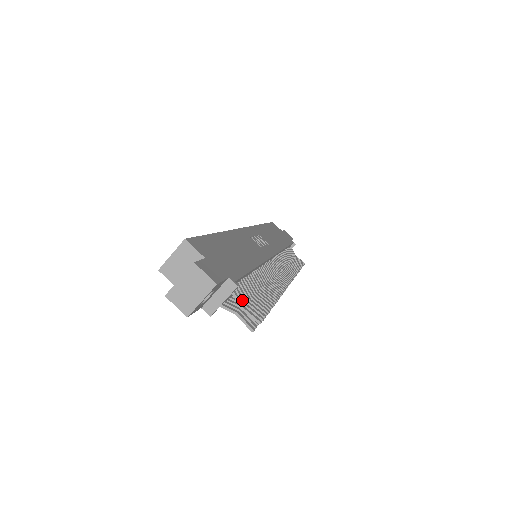
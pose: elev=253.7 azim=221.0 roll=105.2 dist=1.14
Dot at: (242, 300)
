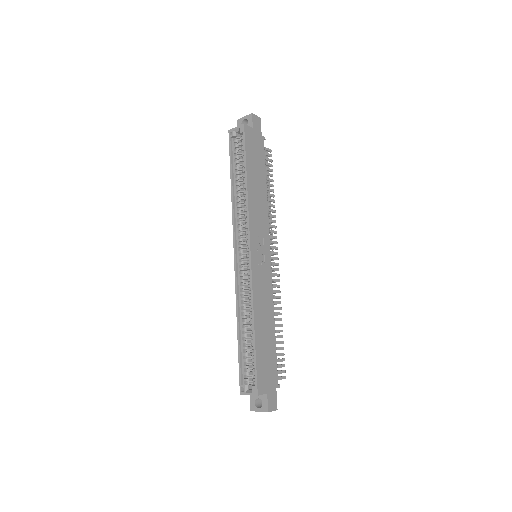
Dot at: occluded
